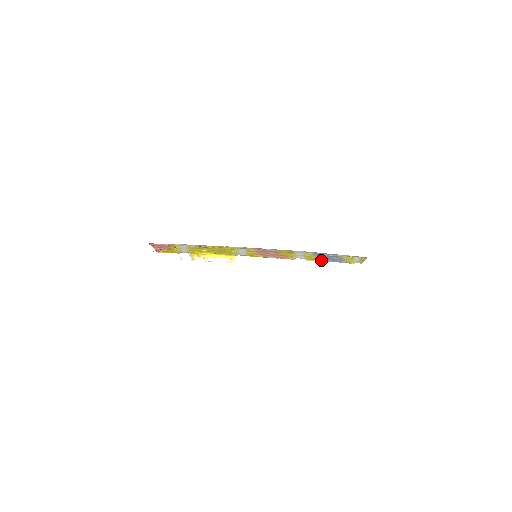
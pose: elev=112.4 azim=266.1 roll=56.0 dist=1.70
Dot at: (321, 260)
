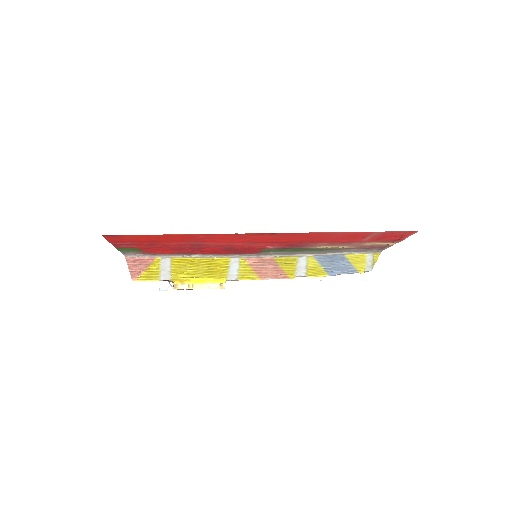
Dot at: (325, 273)
